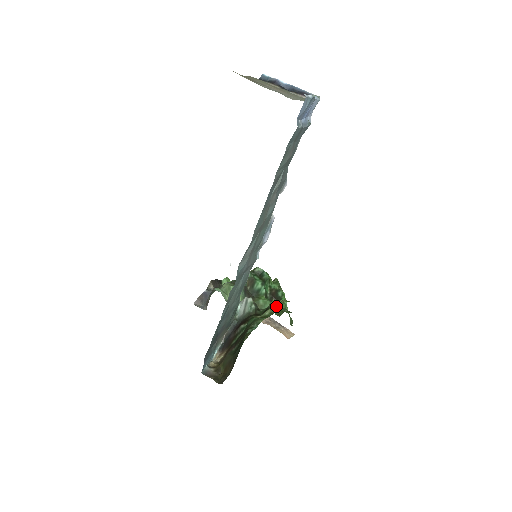
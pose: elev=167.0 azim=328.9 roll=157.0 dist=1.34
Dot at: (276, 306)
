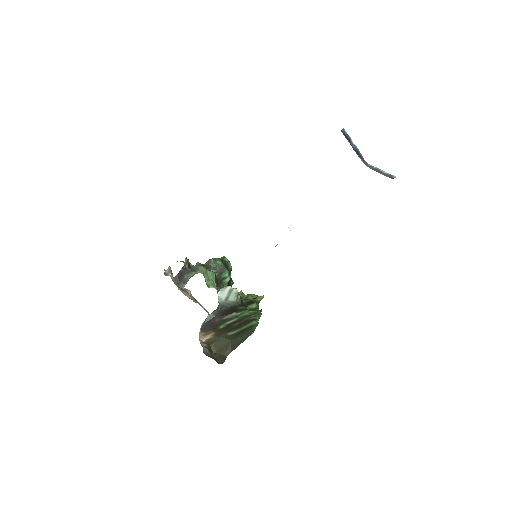
Dot at: (254, 300)
